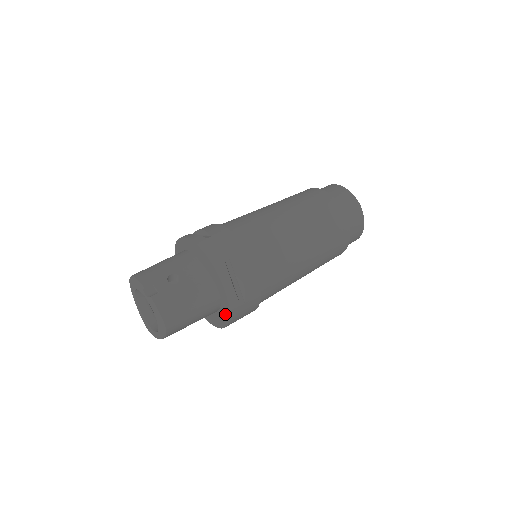
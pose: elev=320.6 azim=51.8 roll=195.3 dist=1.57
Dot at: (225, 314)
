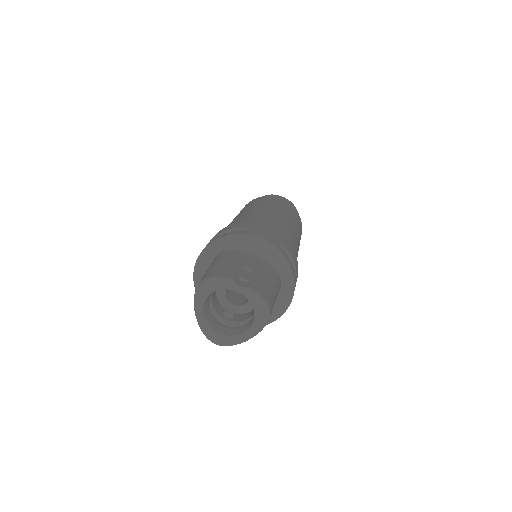
Dot at: (285, 298)
